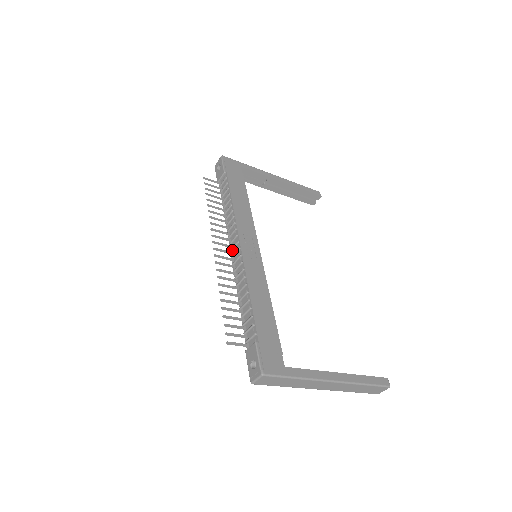
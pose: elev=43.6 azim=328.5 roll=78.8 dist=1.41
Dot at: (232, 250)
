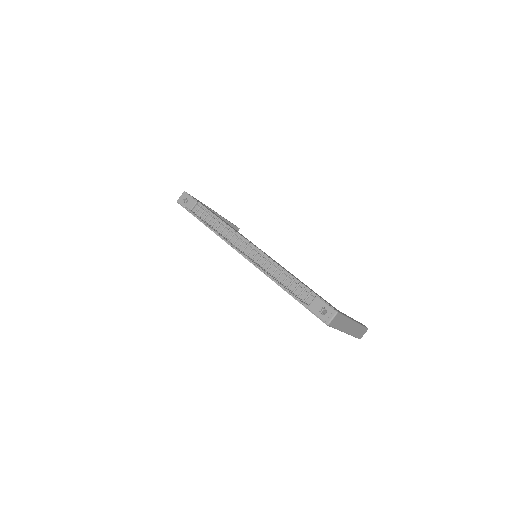
Dot at: (243, 251)
